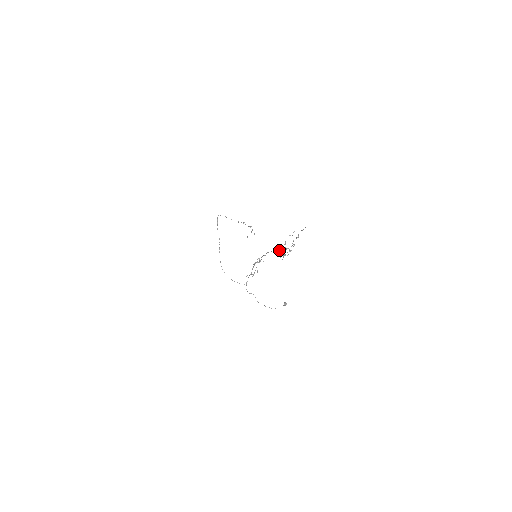
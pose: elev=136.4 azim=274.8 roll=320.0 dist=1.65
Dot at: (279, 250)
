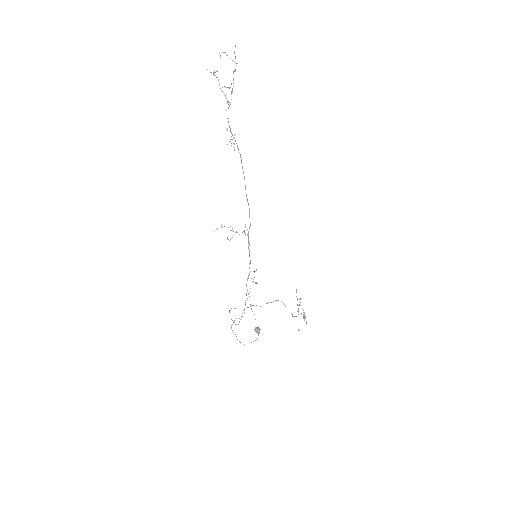
Dot at: (235, 141)
